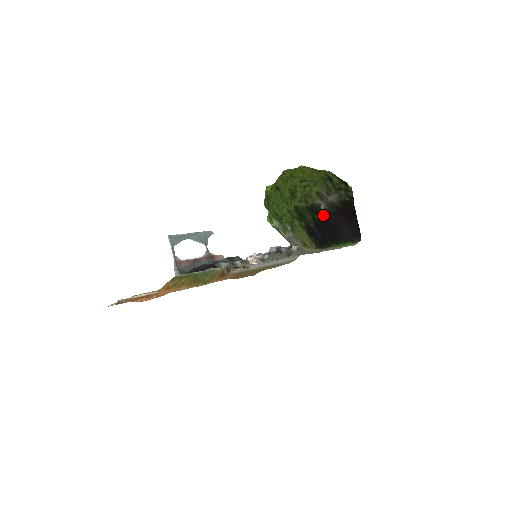
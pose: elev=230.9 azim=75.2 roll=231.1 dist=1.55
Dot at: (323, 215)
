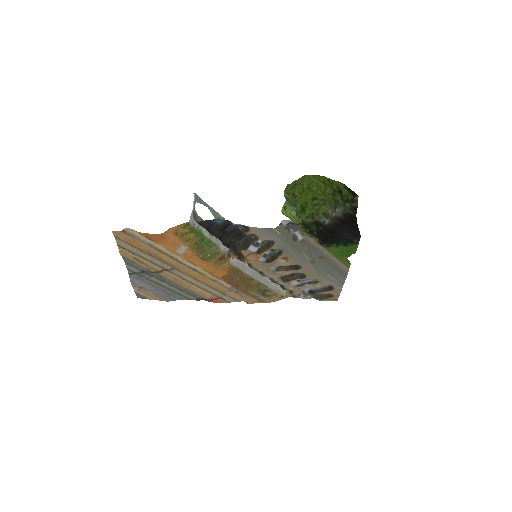
Dot at: (327, 227)
